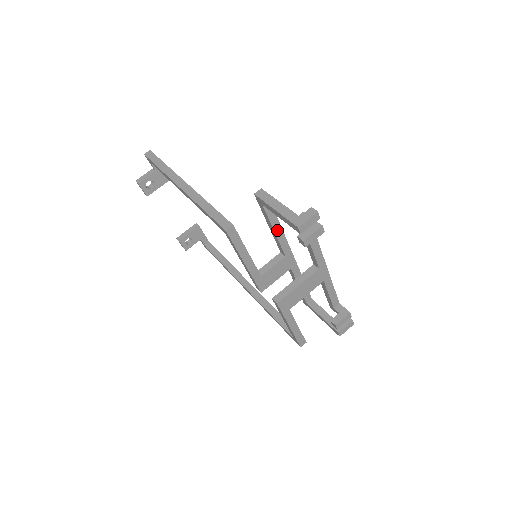
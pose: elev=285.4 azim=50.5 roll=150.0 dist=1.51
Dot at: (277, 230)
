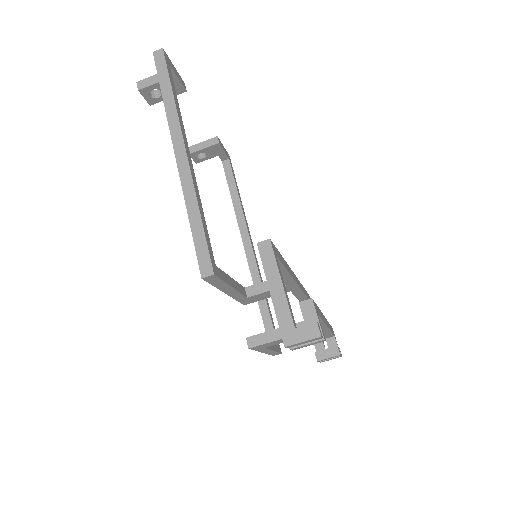
Dot at: occluded
